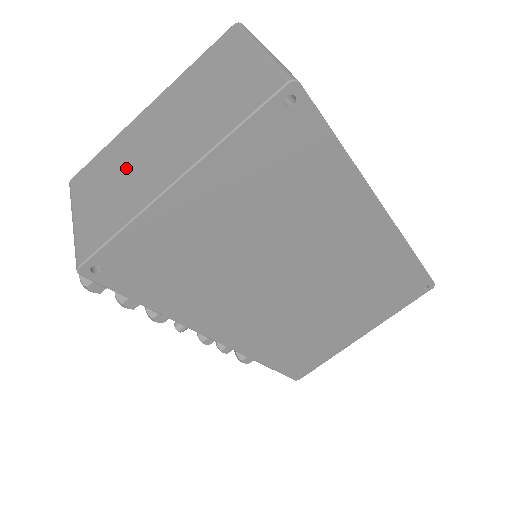
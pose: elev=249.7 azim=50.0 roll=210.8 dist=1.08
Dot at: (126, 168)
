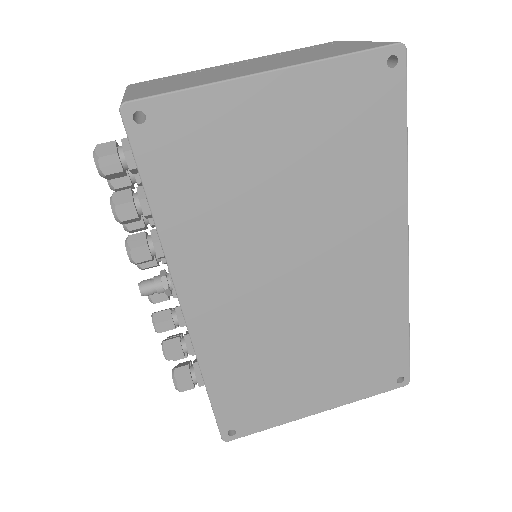
Dot at: (205, 74)
